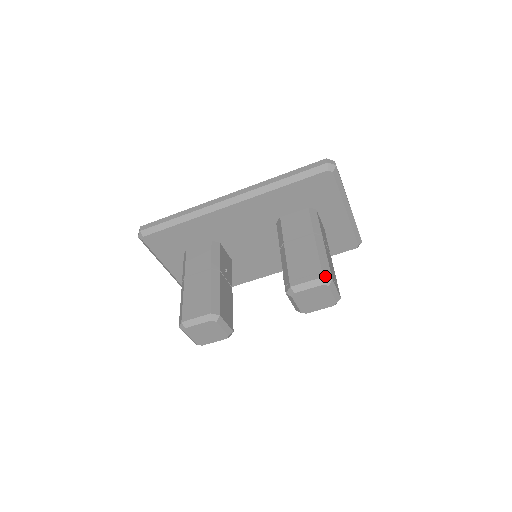
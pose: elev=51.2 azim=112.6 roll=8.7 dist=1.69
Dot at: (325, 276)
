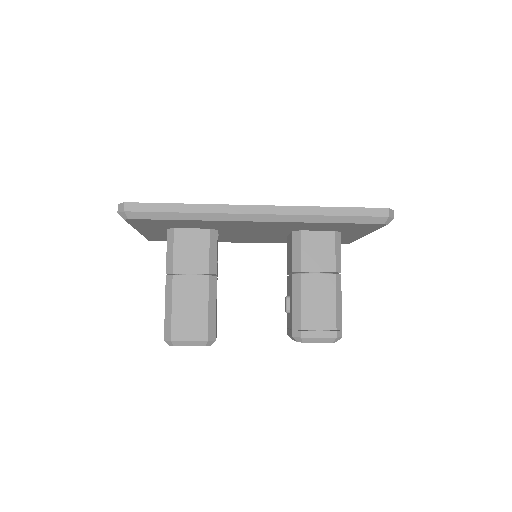
Dot at: (338, 336)
